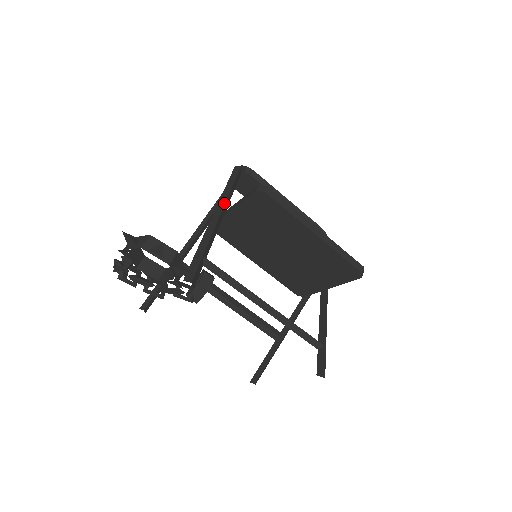
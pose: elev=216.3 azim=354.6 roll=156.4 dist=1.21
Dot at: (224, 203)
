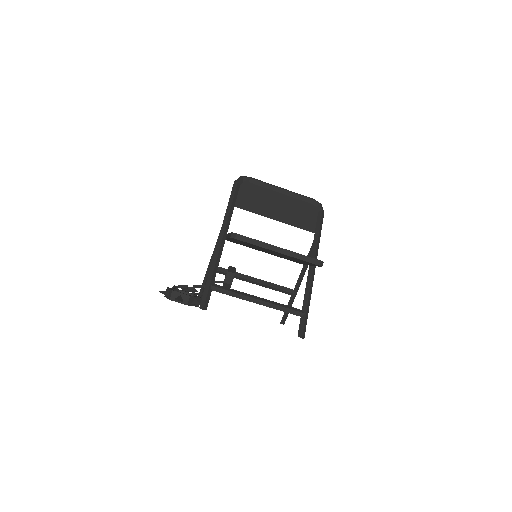
Dot at: (224, 230)
